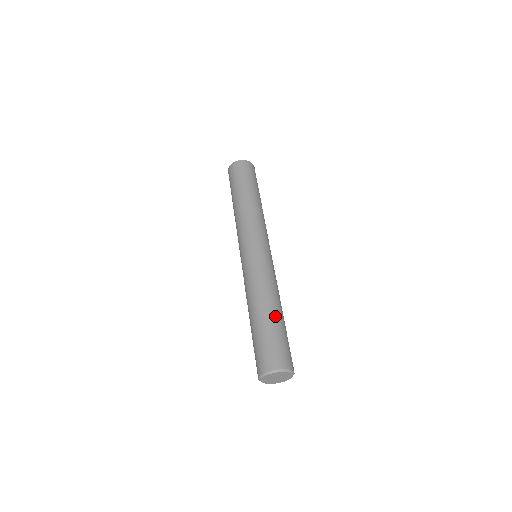
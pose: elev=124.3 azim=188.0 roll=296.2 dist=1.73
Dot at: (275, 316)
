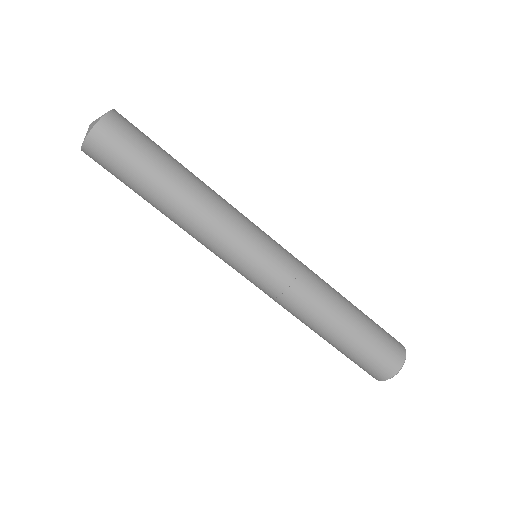
Dot at: (335, 340)
